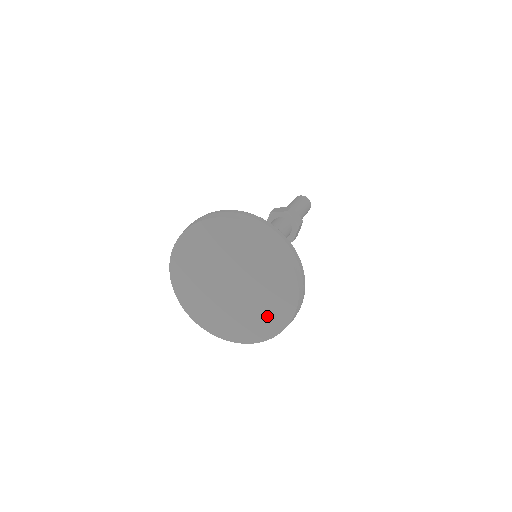
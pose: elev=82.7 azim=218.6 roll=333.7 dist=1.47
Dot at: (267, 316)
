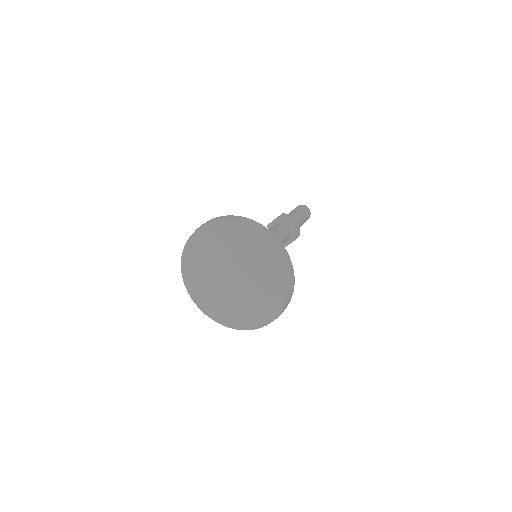
Dot at: (270, 290)
